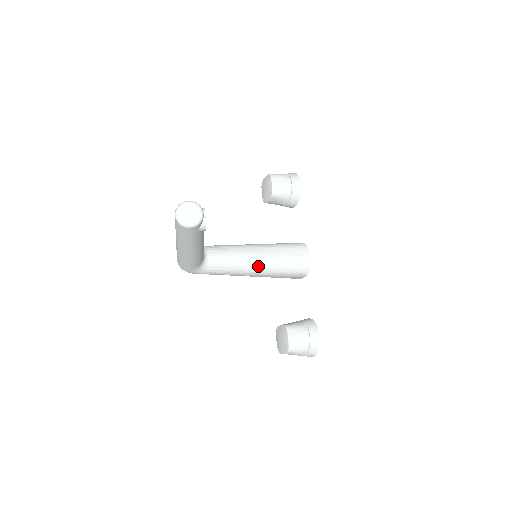
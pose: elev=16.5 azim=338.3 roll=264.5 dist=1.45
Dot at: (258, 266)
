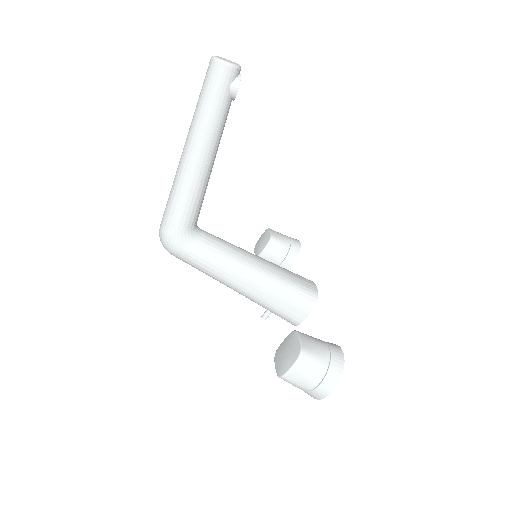
Dot at: (257, 267)
